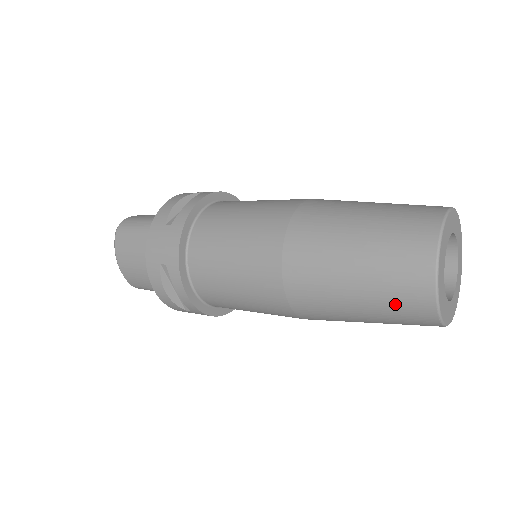
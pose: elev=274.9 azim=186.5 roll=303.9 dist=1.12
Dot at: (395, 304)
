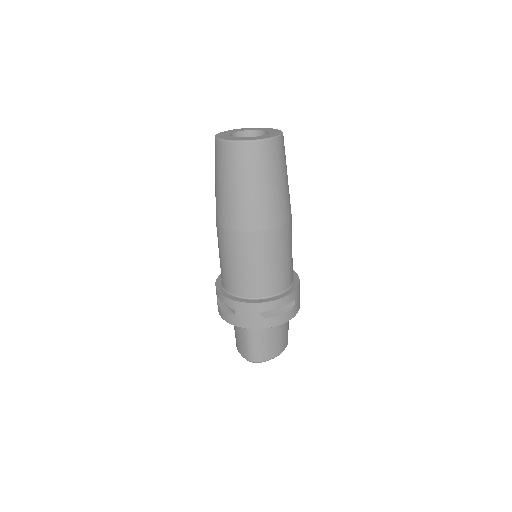
Dot at: (218, 162)
